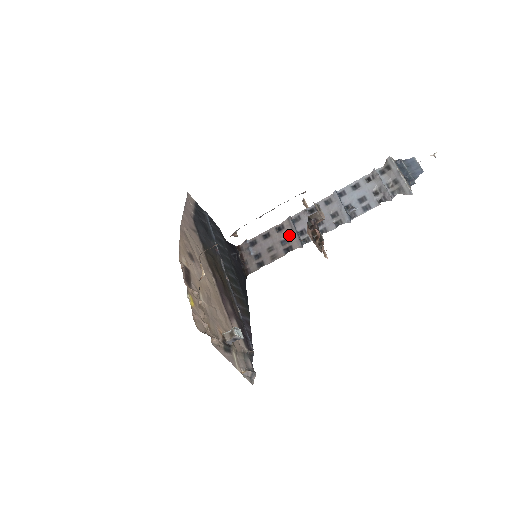
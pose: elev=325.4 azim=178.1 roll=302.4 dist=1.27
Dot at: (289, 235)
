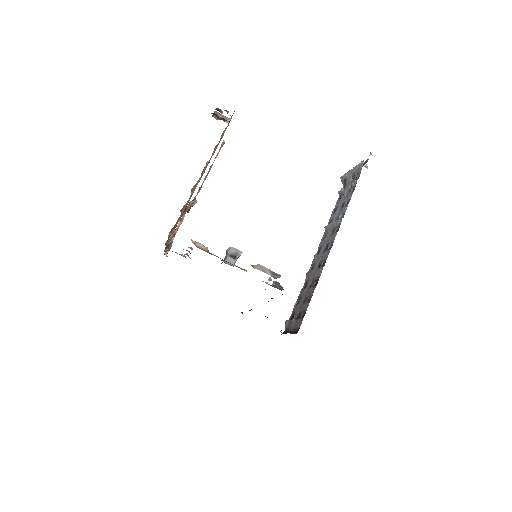
Dot at: (312, 278)
